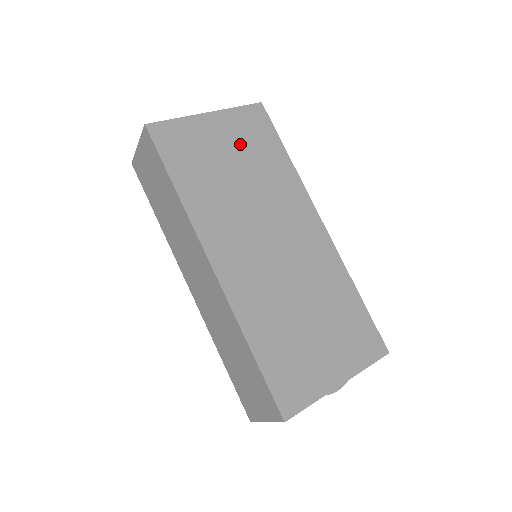
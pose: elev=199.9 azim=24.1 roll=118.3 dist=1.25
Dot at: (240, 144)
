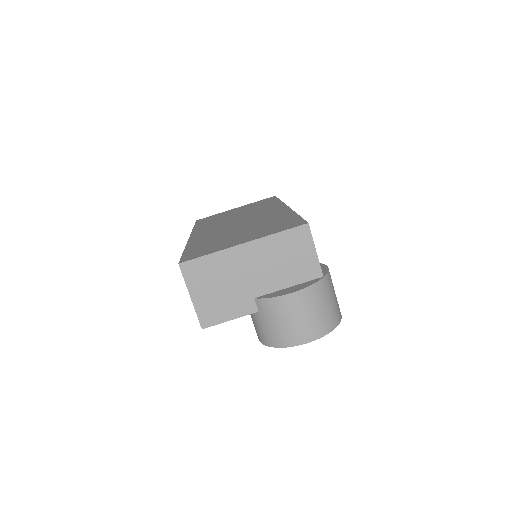
Dot at: occluded
